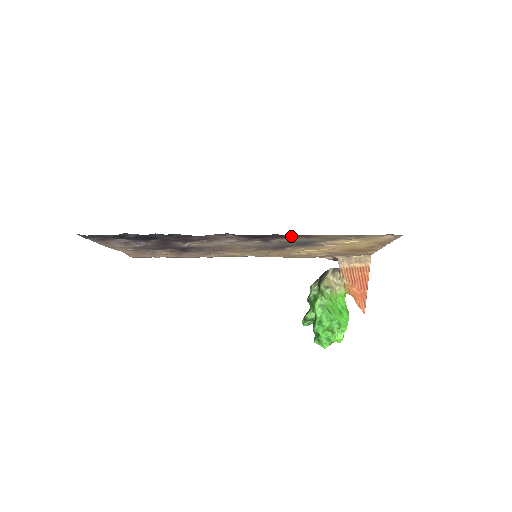
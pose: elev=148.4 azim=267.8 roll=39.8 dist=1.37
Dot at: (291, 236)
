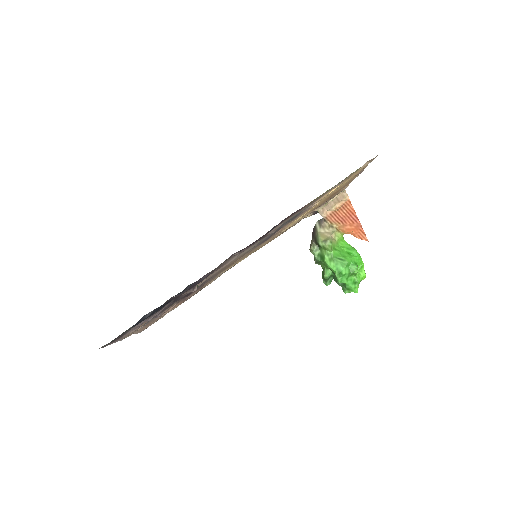
Dot at: occluded
